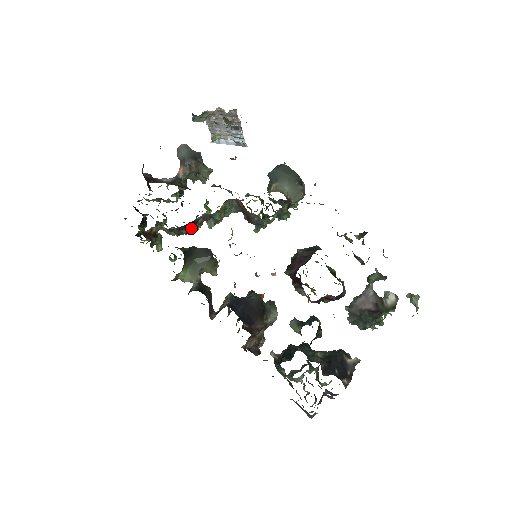
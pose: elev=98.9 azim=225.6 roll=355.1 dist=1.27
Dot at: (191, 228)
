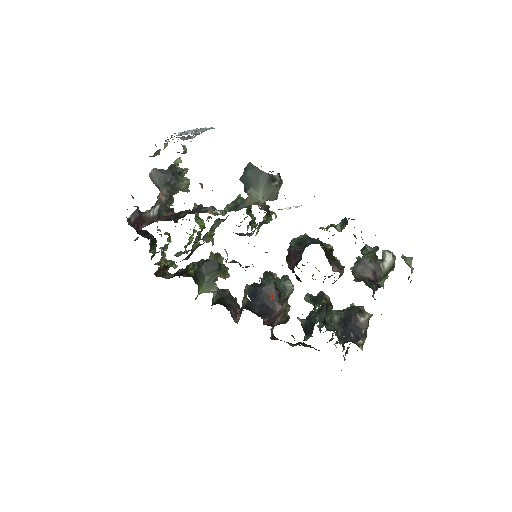
Dot at: (191, 254)
